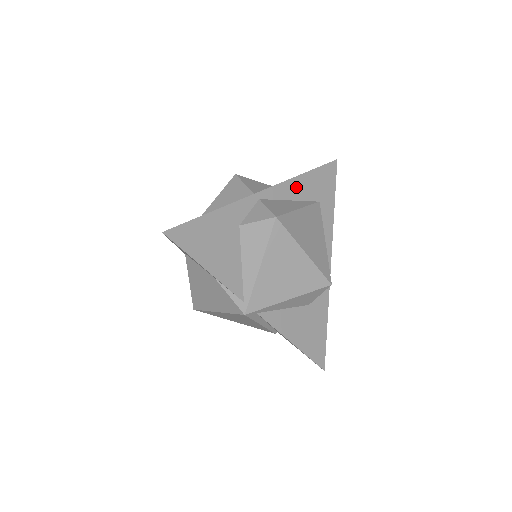
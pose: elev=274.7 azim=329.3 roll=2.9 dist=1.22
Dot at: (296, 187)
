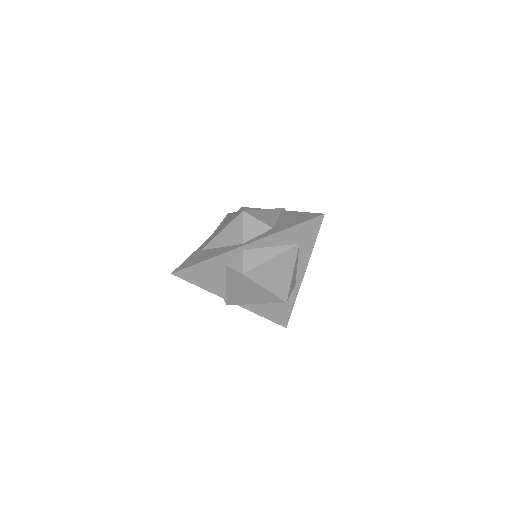
Dot at: (277, 238)
